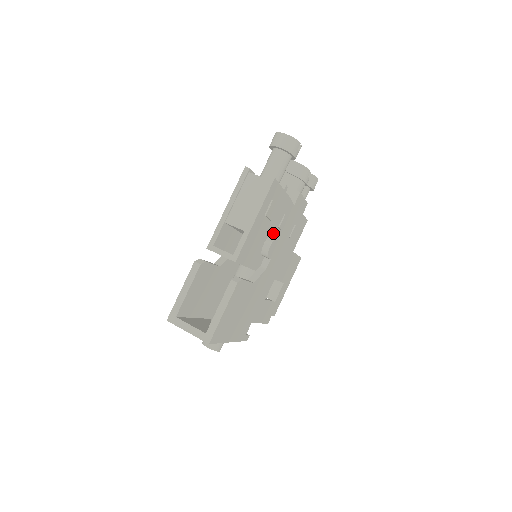
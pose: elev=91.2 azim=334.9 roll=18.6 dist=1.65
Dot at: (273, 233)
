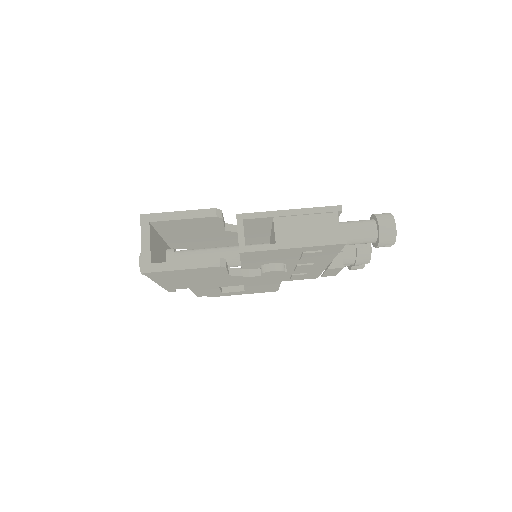
Dot at: (288, 263)
